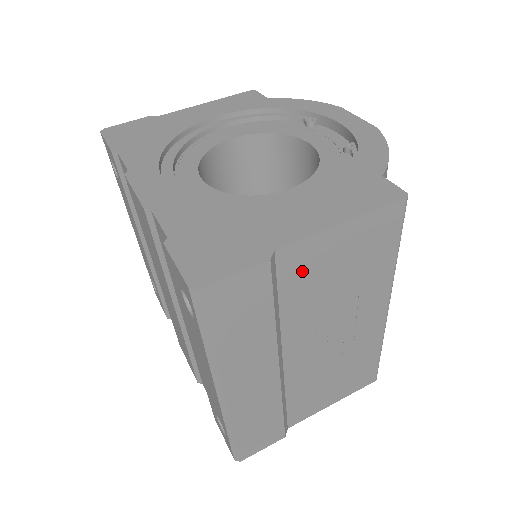
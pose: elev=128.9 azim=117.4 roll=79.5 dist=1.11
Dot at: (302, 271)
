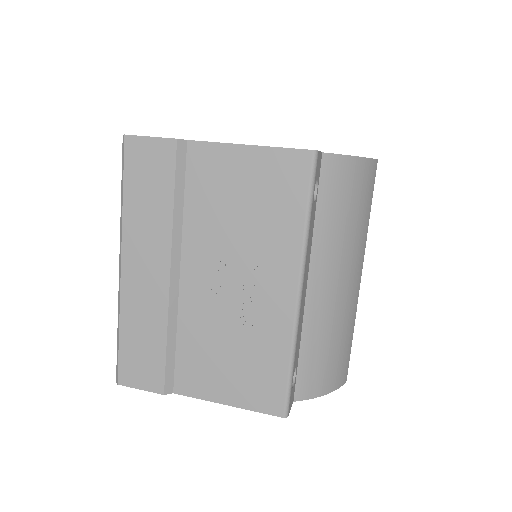
Dot at: (208, 176)
